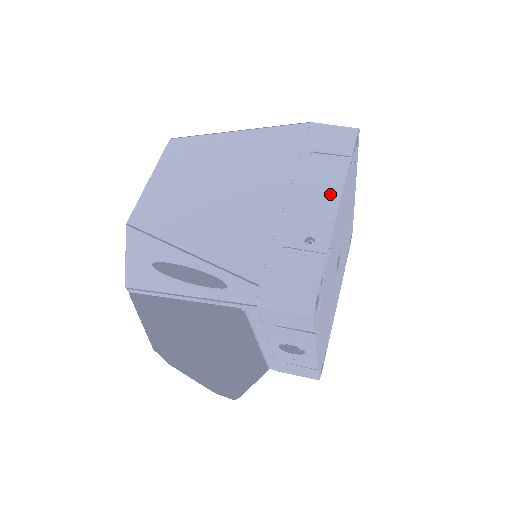
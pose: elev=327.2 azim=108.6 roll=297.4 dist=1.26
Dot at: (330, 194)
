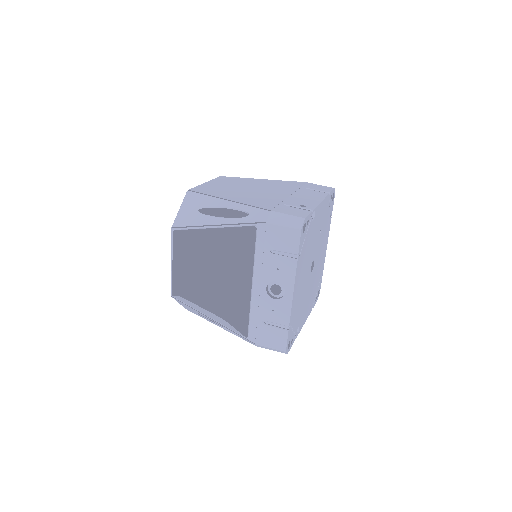
Dot at: (316, 198)
